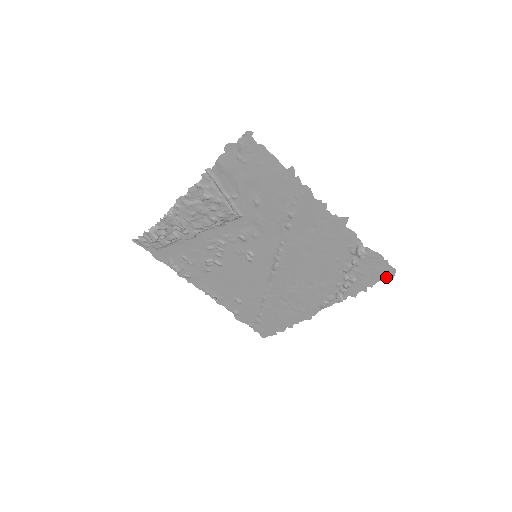
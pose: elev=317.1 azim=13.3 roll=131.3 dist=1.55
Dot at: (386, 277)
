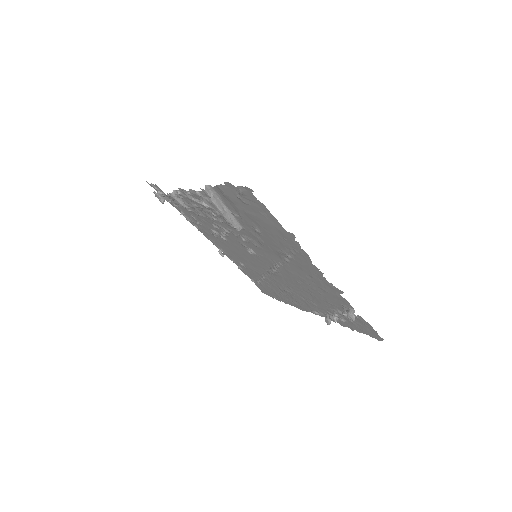
Dot at: (373, 337)
